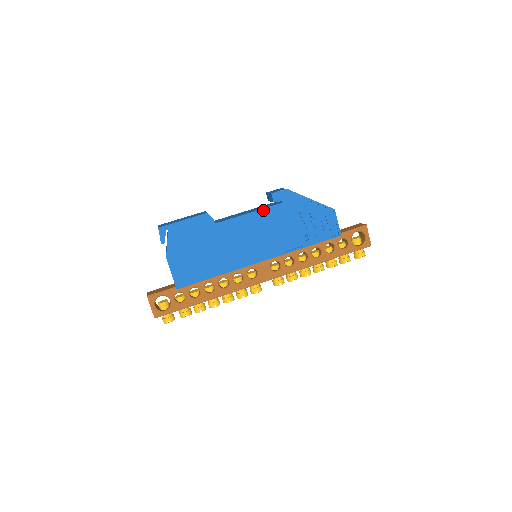
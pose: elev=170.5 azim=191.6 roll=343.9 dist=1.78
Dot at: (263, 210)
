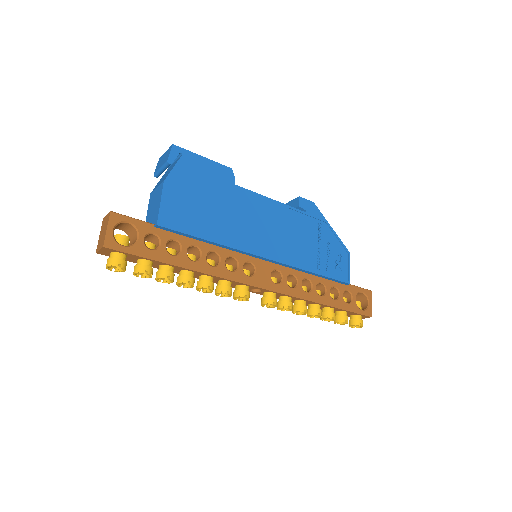
Dot at: (286, 206)
